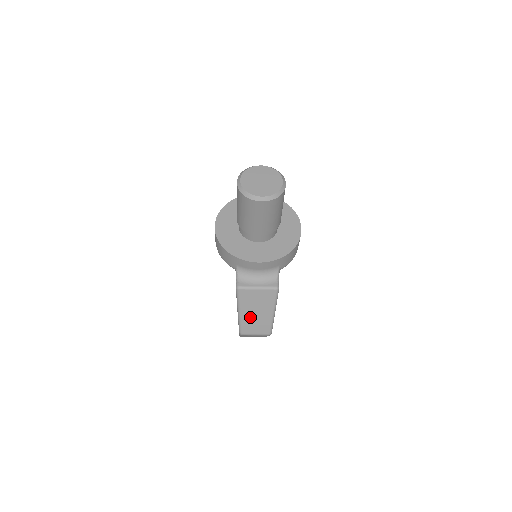
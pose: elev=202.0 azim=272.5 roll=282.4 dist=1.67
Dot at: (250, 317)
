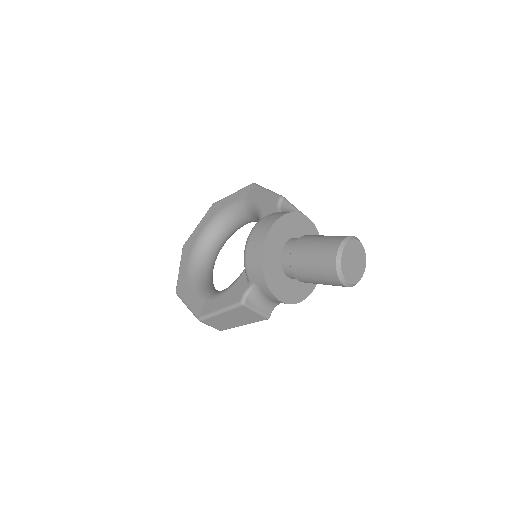
Dot at: (223, 319)
